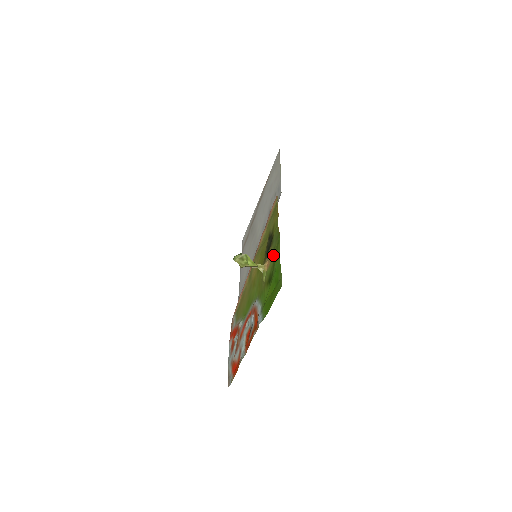
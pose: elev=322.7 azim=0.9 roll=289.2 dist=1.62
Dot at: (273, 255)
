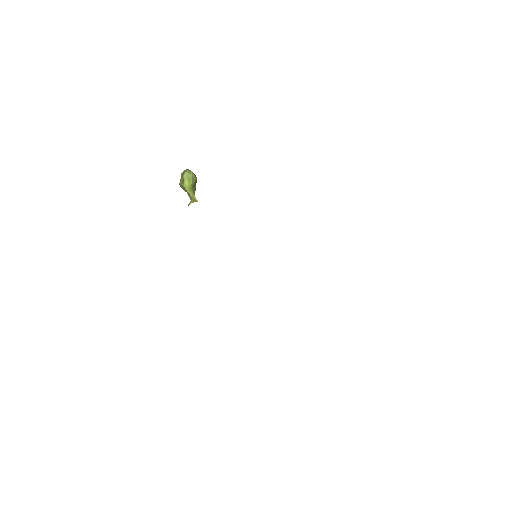
Dot at: occluded
